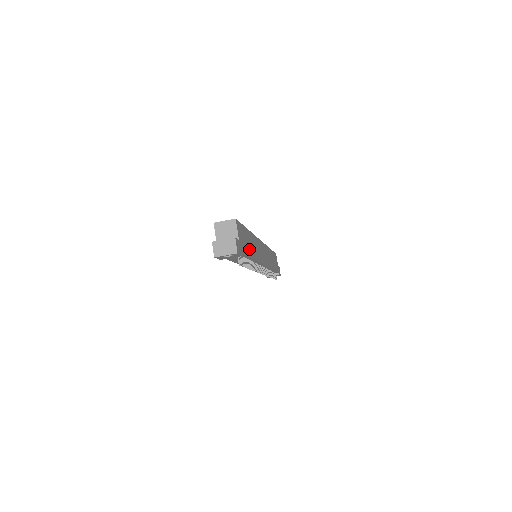
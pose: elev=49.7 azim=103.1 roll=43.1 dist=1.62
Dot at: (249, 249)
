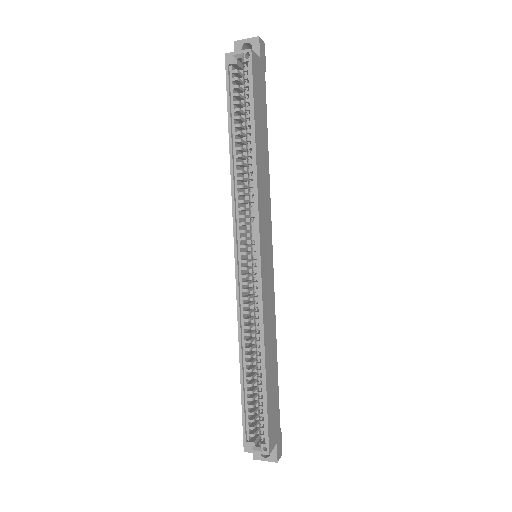
Dot at: (275, 382)
